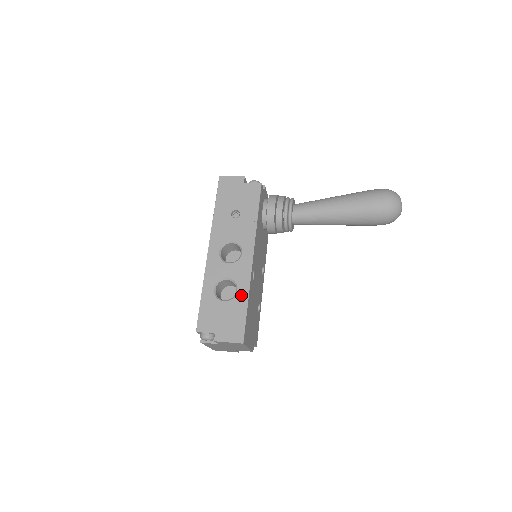
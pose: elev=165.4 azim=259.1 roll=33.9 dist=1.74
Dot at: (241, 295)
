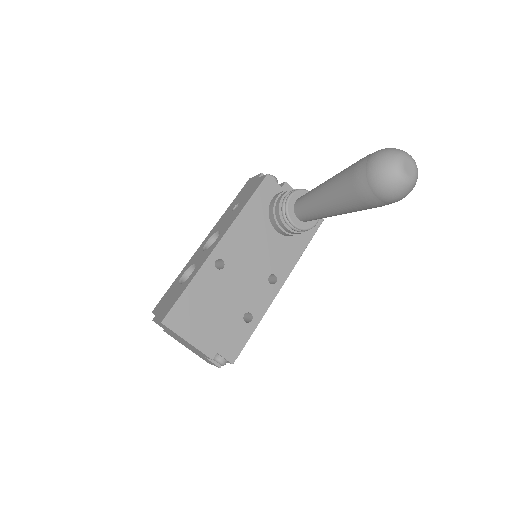
Dot at: (190, 278)
